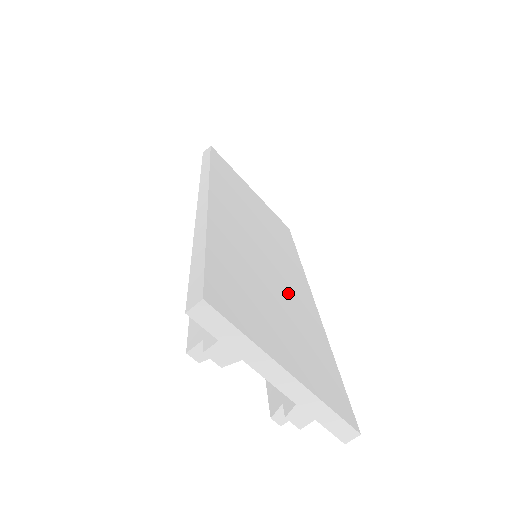
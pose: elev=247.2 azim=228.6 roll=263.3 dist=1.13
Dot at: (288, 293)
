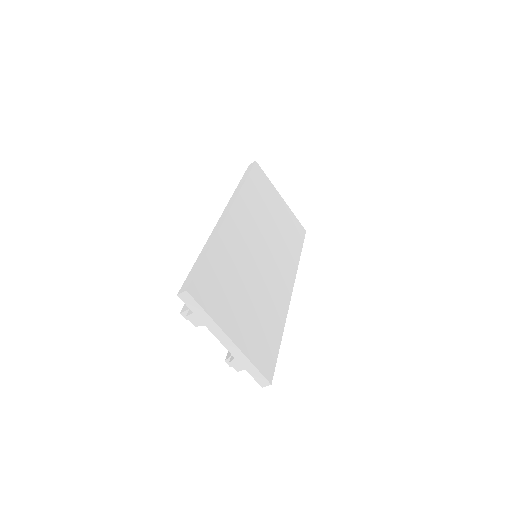
Dot at: (265, 288)
